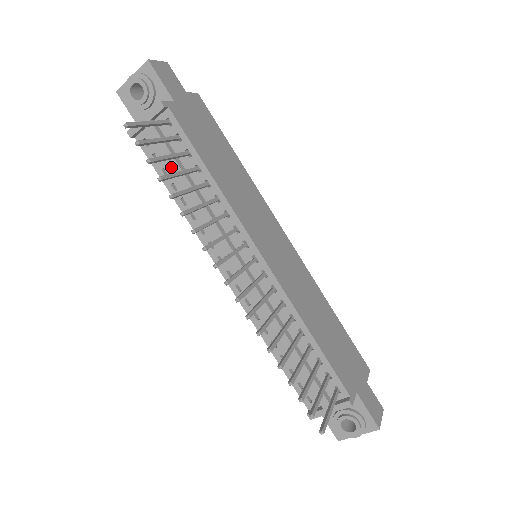
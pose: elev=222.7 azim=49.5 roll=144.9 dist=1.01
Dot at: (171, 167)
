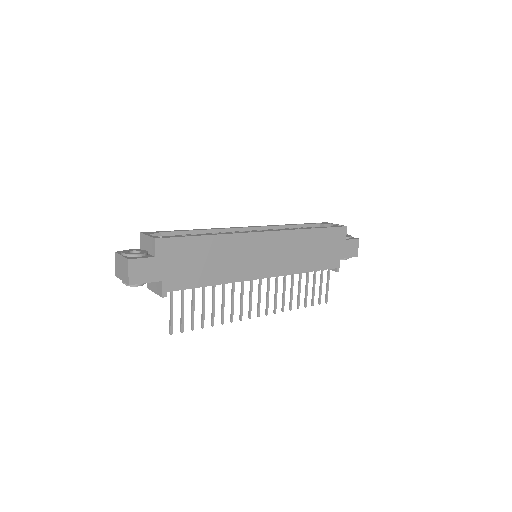
Dot at: occluded
